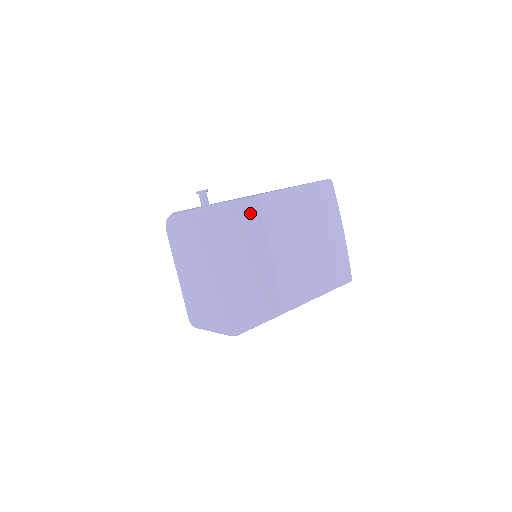
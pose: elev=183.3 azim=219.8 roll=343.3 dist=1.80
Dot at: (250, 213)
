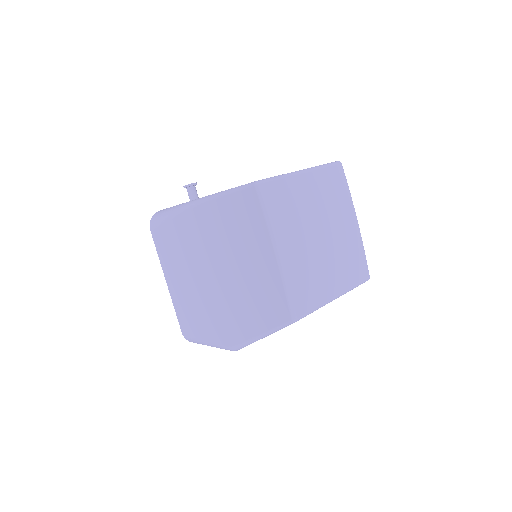
Dot at: (248, 204)
